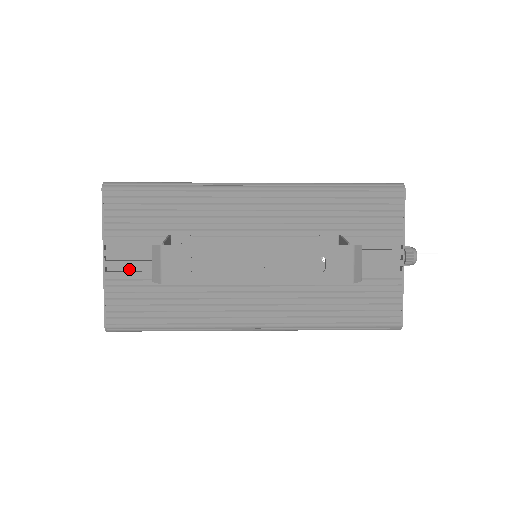
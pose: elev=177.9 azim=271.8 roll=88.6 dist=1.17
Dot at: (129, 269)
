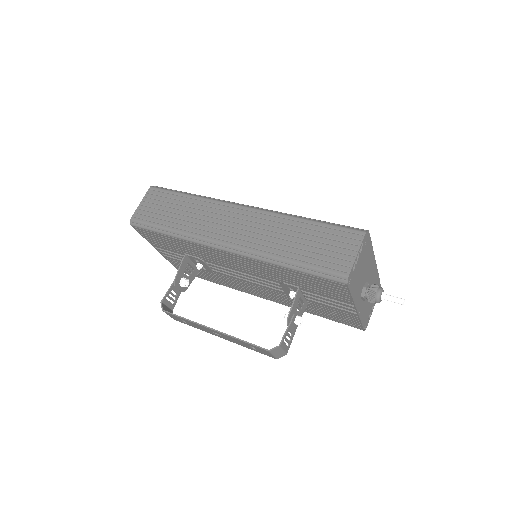
Dot at: occluded
